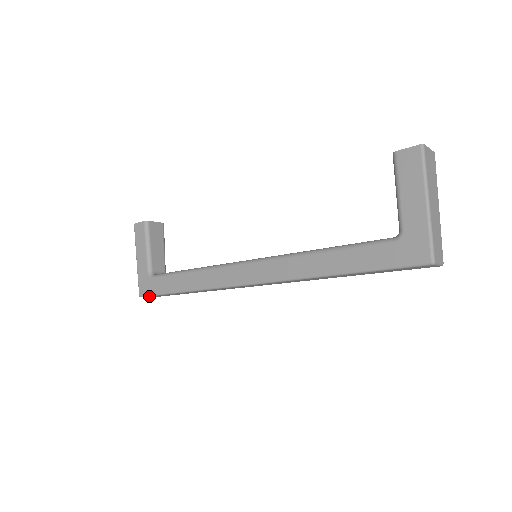
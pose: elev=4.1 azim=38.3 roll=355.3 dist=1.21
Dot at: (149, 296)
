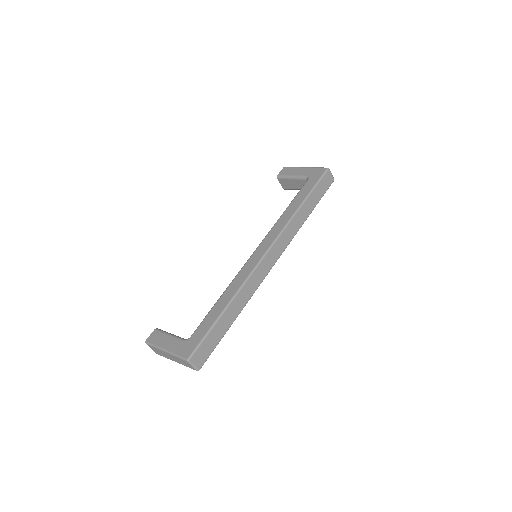
Dot at: (197, 349)
